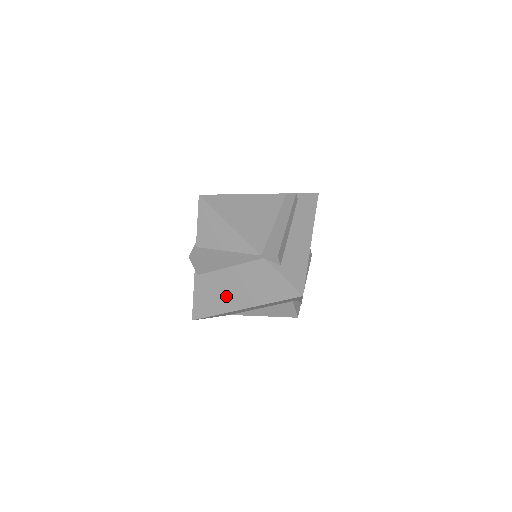
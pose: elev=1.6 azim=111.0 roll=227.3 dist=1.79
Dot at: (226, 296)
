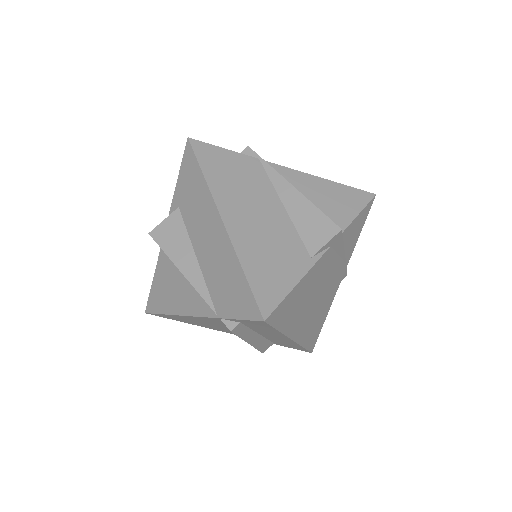
Dot at: occluded
